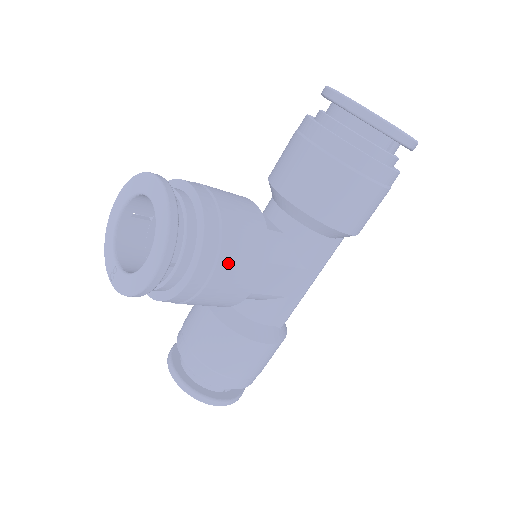
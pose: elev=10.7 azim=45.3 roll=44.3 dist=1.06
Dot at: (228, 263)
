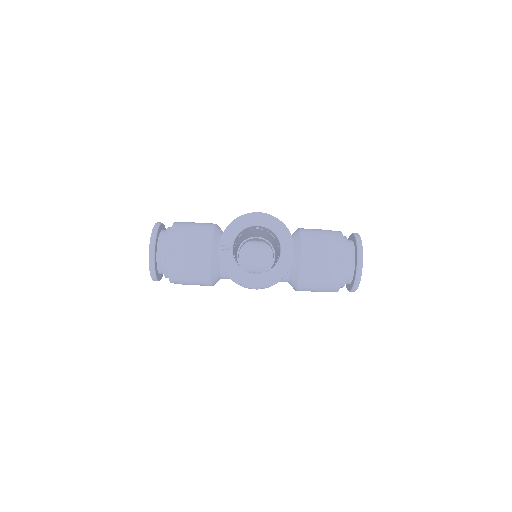
Dot at: occluded
